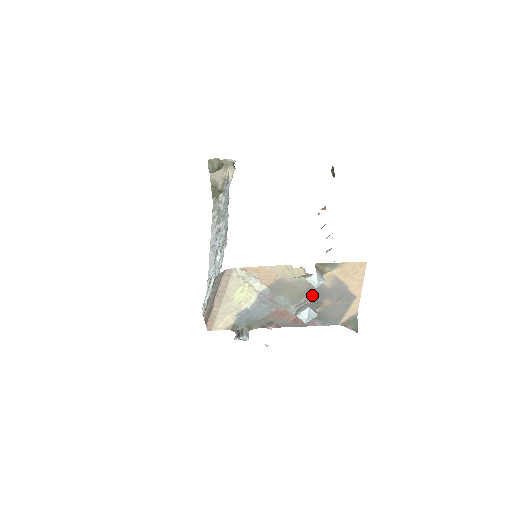
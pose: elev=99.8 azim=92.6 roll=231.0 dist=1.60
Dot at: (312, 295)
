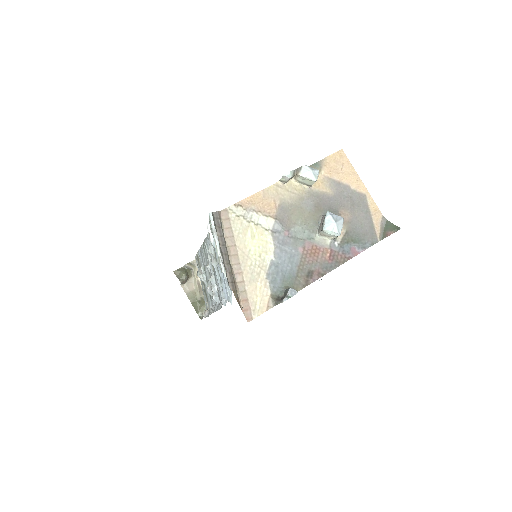
Dot at: (324, 212)
